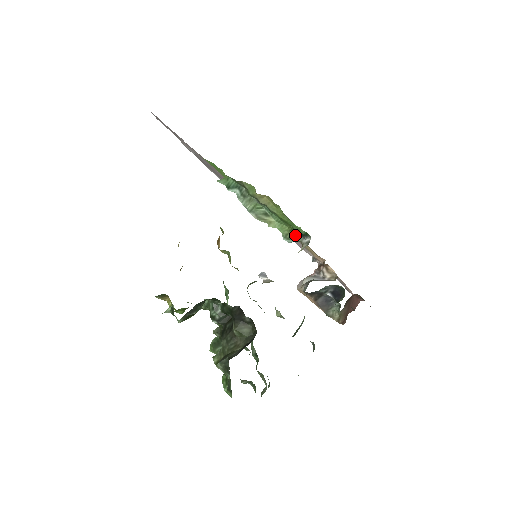
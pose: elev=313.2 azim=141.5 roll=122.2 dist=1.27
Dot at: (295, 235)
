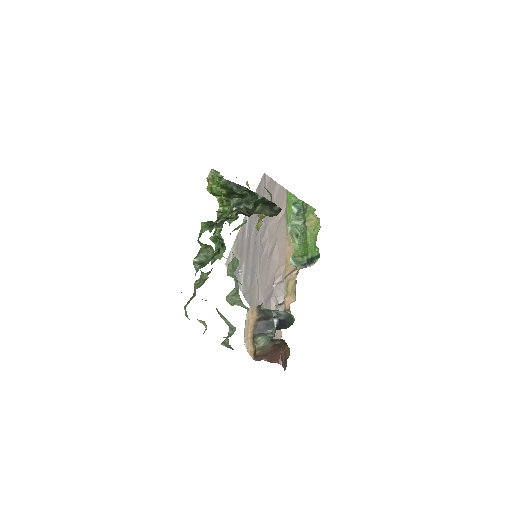
Dot at: (300, 262)
